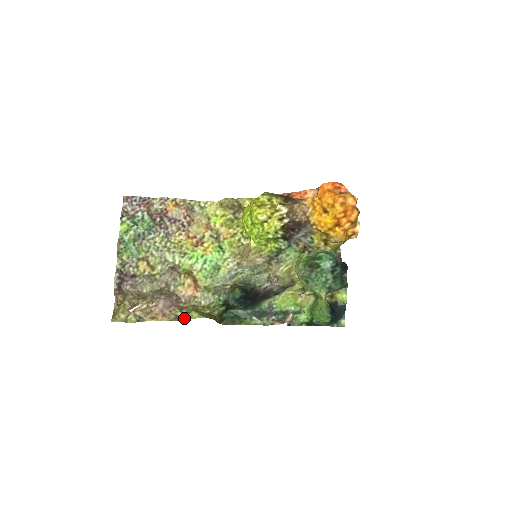
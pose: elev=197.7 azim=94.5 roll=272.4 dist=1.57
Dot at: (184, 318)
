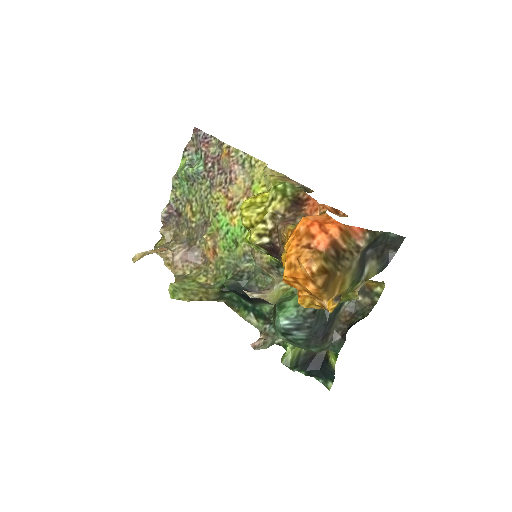
Dot at: occluded
